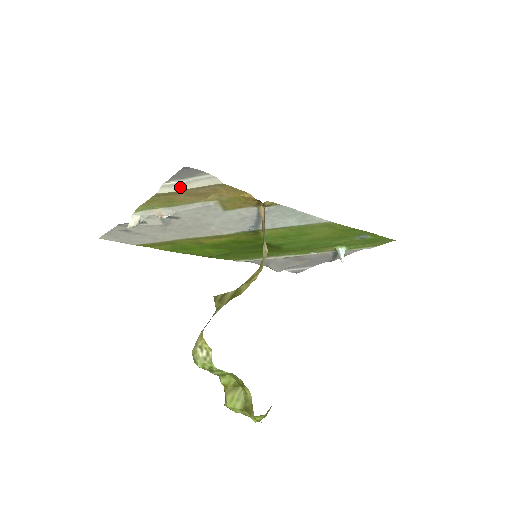
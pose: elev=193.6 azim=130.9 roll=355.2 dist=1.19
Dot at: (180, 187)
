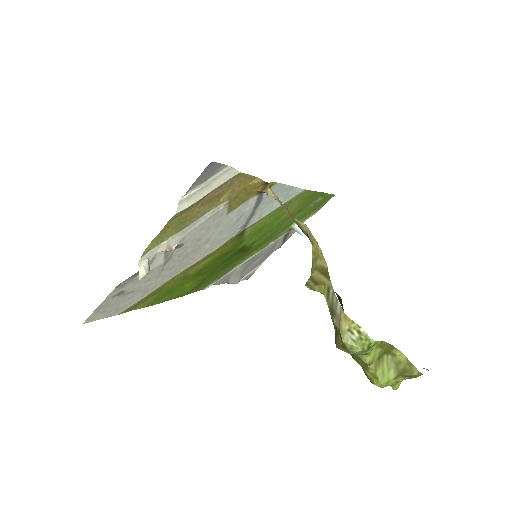
Dot at: (199, 195)
